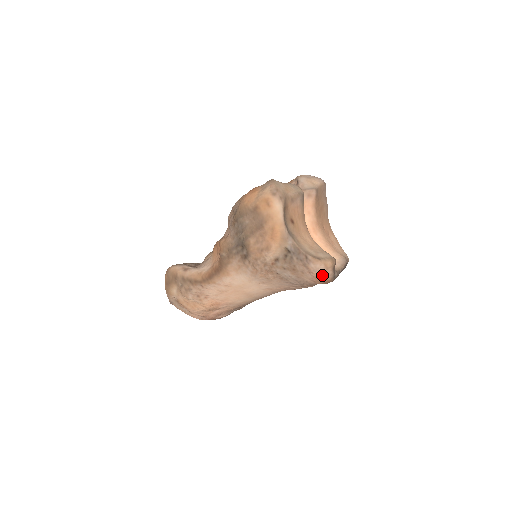
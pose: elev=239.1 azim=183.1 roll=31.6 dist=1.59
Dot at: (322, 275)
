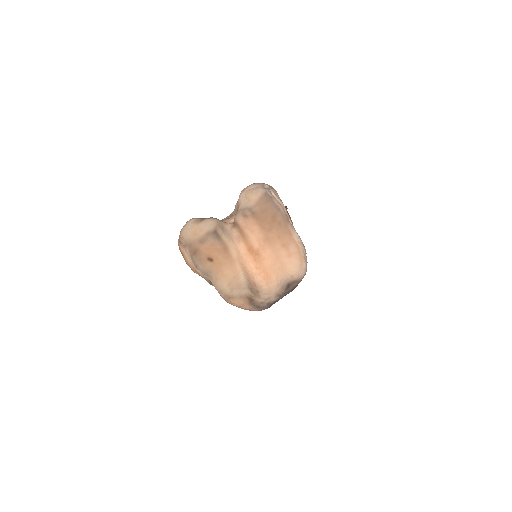
Dot at: (244, 309)
